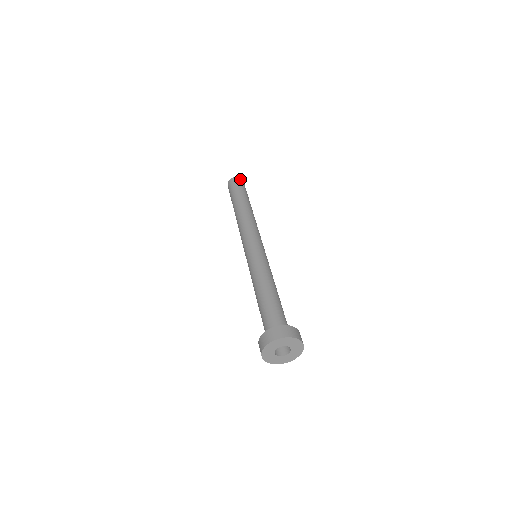
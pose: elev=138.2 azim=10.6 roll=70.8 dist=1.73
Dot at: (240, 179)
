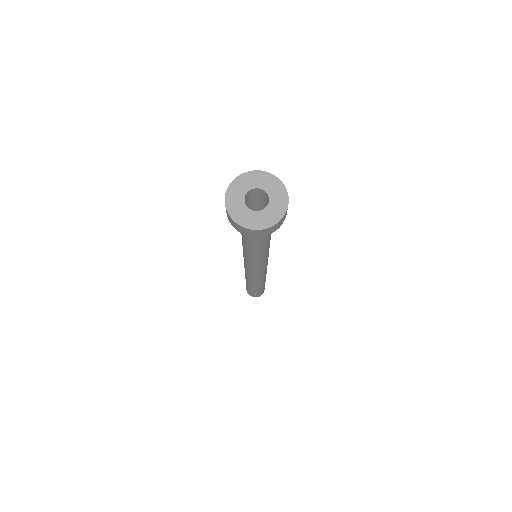
Dot at: occluded
